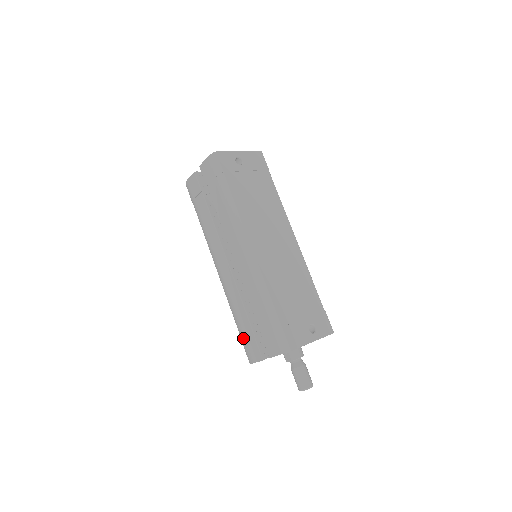
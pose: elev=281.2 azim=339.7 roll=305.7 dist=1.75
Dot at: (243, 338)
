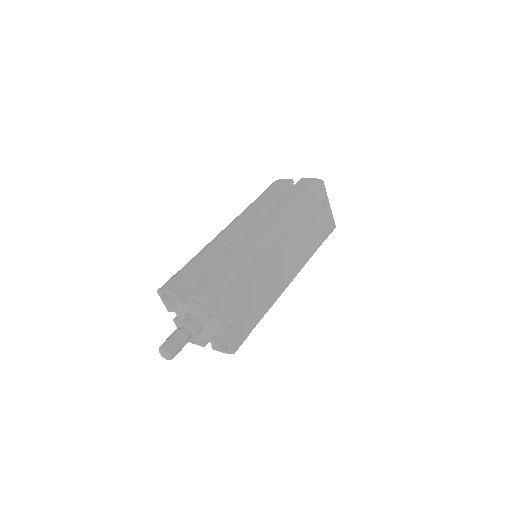
Dot at: (181, 272)
